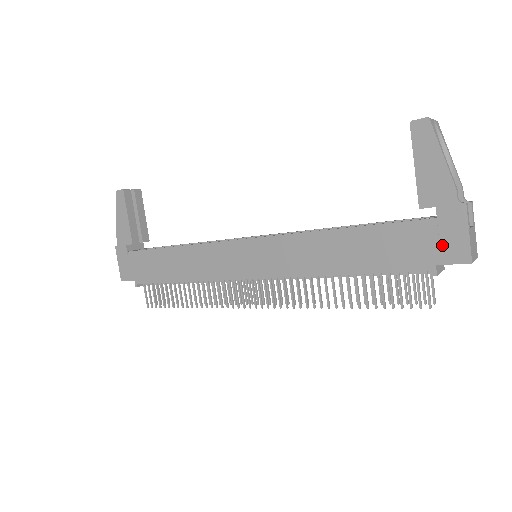
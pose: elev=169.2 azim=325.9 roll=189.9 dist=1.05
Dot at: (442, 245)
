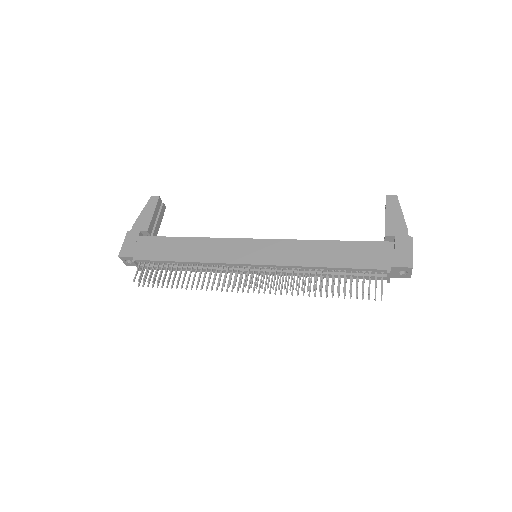
Dot at: (396, 256)
